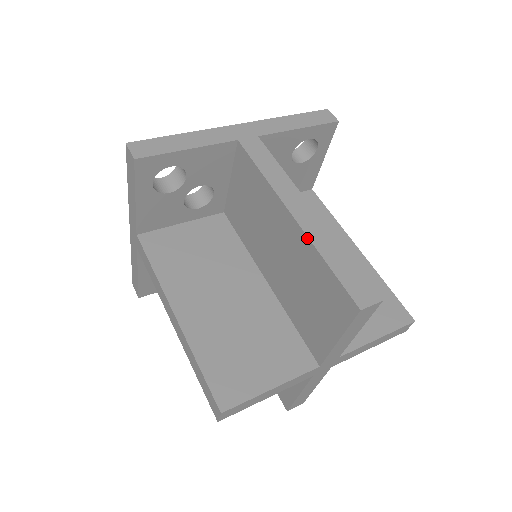
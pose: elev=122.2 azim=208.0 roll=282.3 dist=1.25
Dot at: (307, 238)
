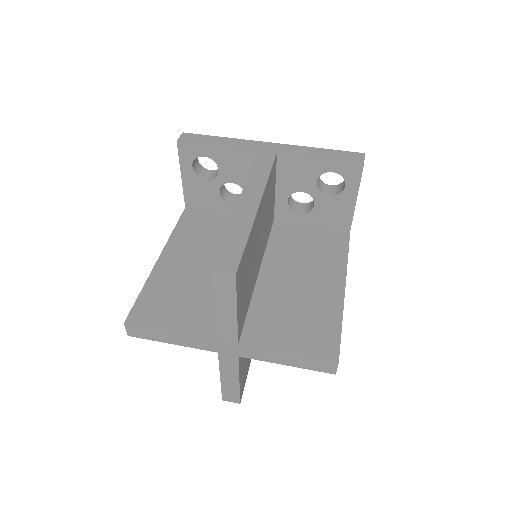
Dot at: (232, 218)
